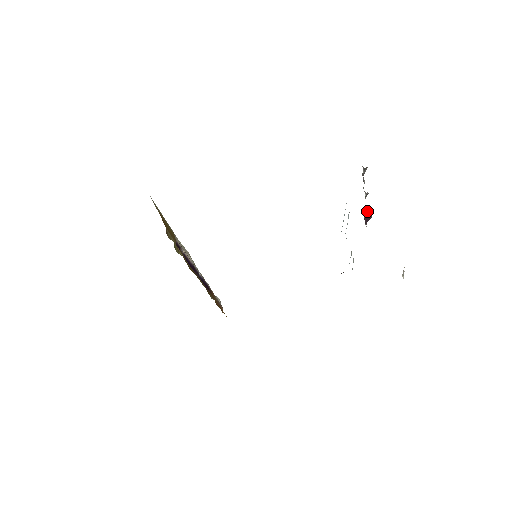
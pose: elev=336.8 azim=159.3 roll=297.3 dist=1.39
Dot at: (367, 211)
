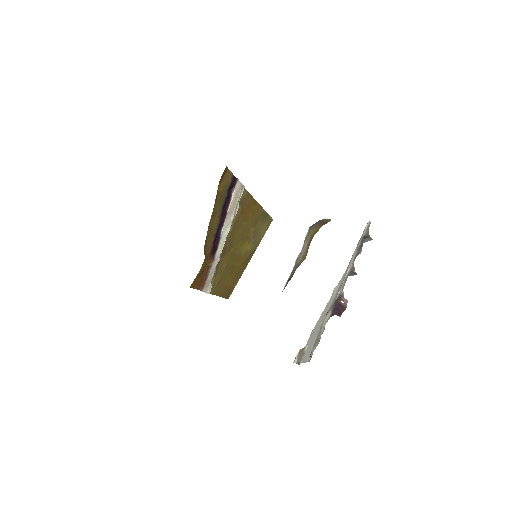
Dot at: (343, 295)
